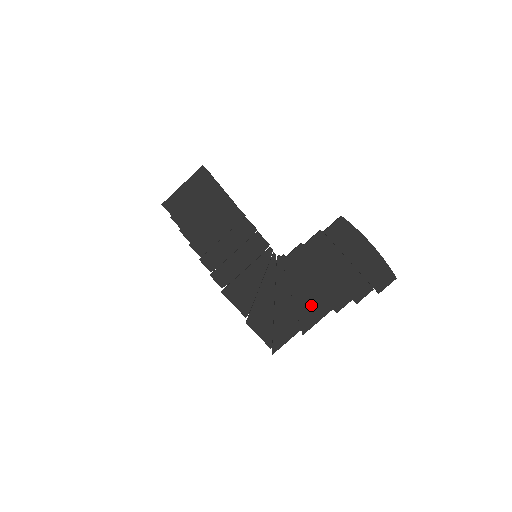
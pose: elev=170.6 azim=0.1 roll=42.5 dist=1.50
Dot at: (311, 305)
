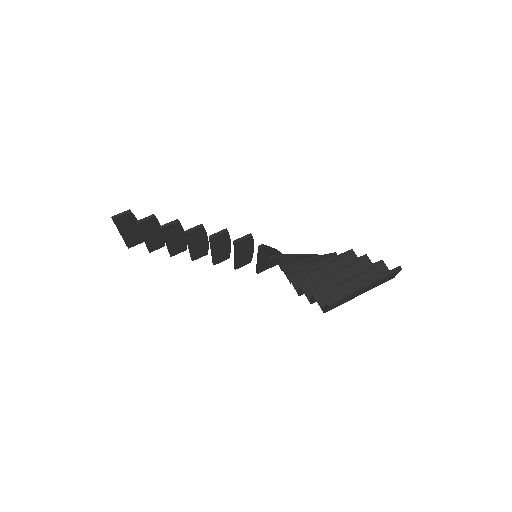
Dot at: occluded
